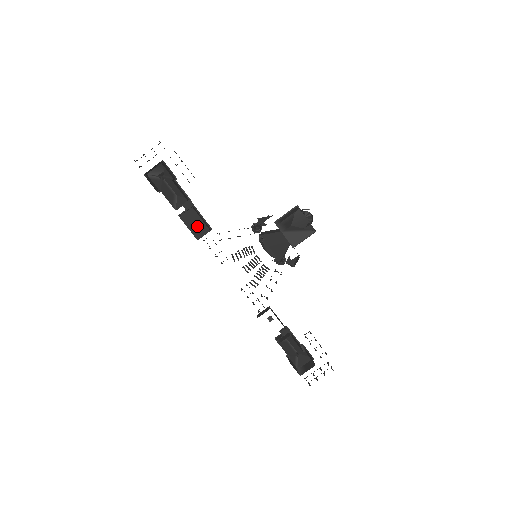
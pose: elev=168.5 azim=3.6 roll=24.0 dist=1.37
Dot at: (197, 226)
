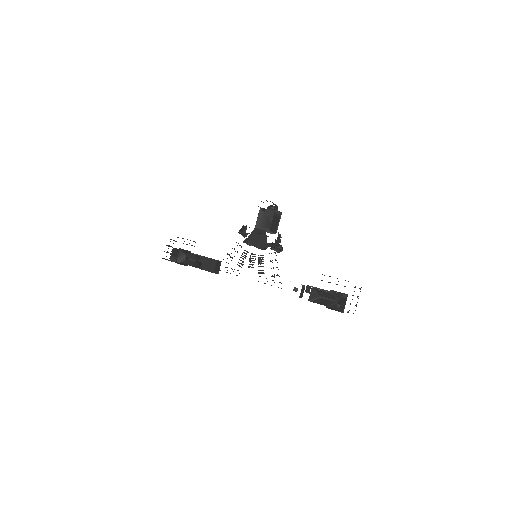
Dot at: (213, 267)
